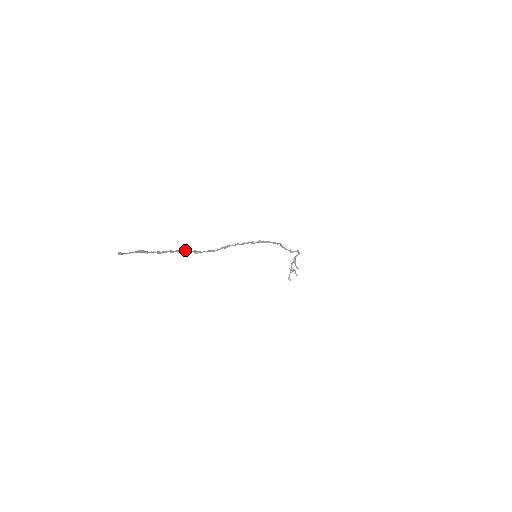
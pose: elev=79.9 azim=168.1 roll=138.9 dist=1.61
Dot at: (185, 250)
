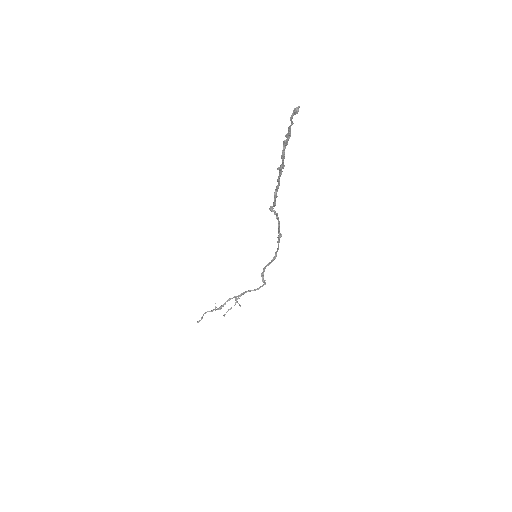
Dot at: (279, 180)
